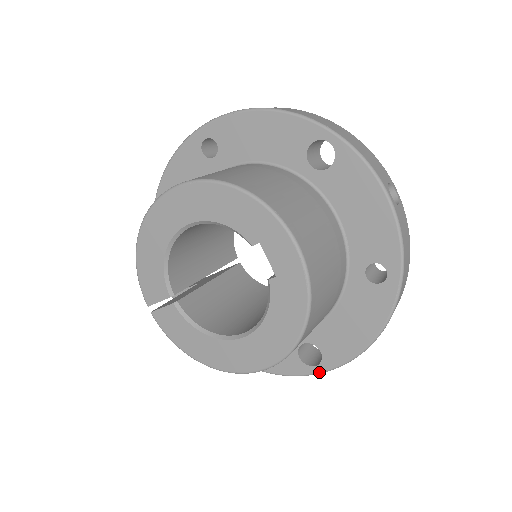
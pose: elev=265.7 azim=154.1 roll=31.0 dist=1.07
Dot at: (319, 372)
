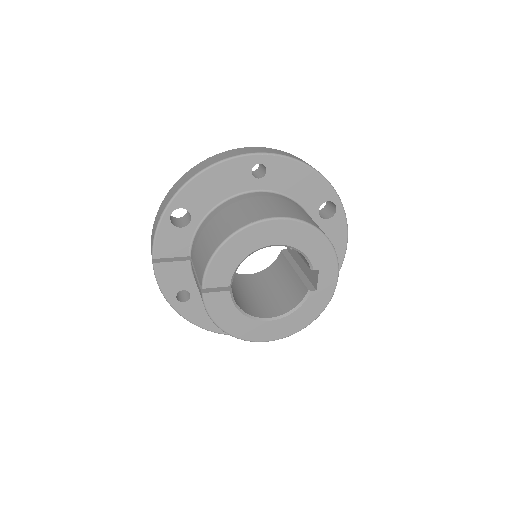
Dot at: occluded
